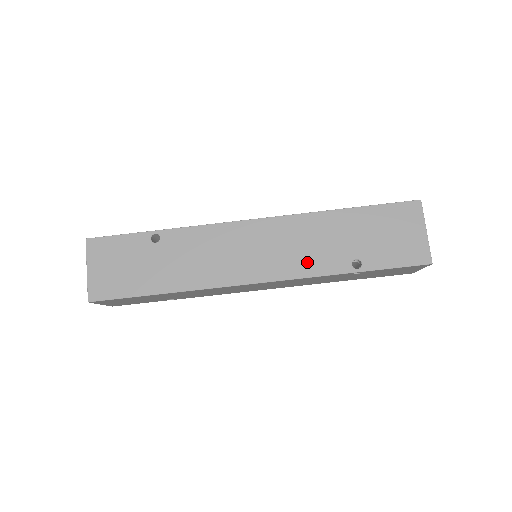
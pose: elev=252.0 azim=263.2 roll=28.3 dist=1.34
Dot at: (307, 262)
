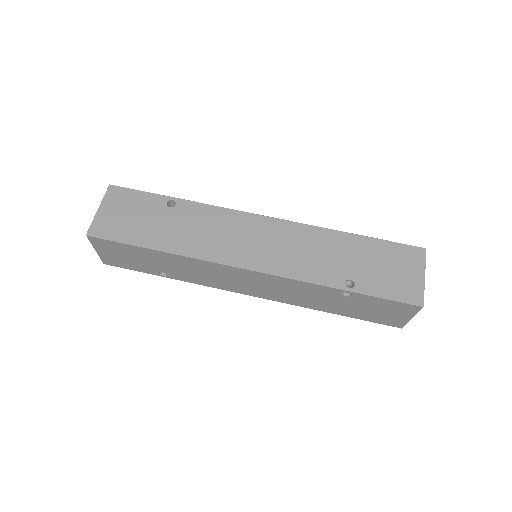
Dot at: (303, 267)
